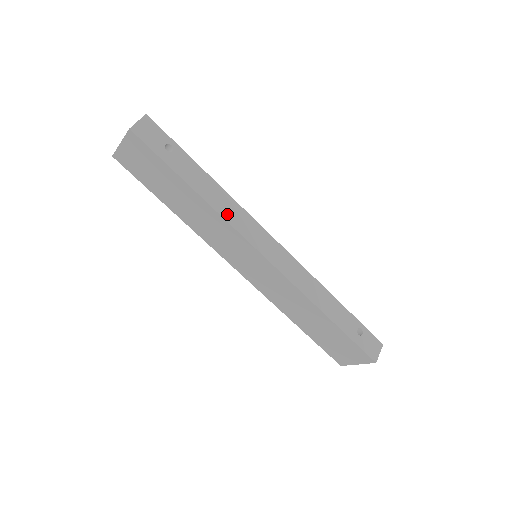
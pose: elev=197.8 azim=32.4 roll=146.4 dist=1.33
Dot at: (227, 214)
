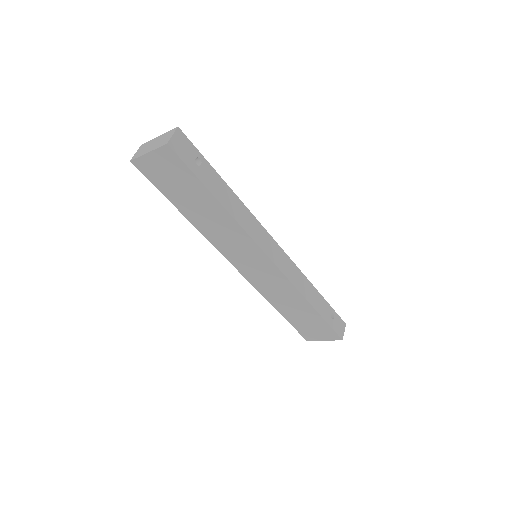
Dot at: (244, 223)
